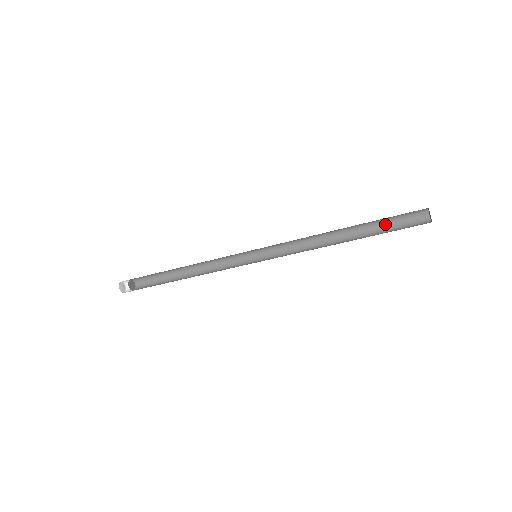
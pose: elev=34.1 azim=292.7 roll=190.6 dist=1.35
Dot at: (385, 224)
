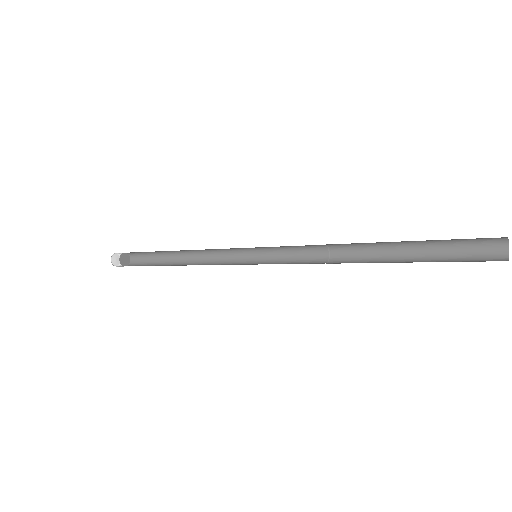
Dot at: (435, 246)
